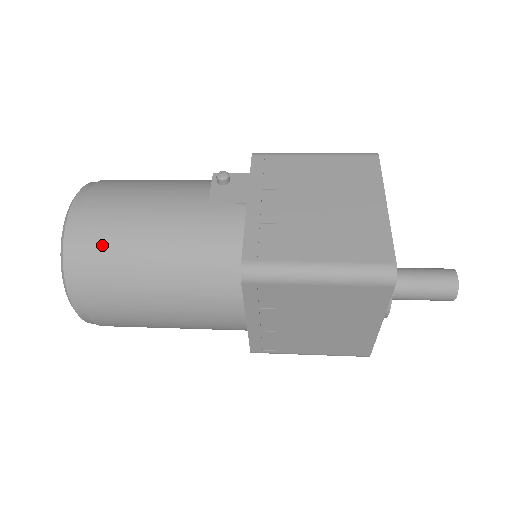
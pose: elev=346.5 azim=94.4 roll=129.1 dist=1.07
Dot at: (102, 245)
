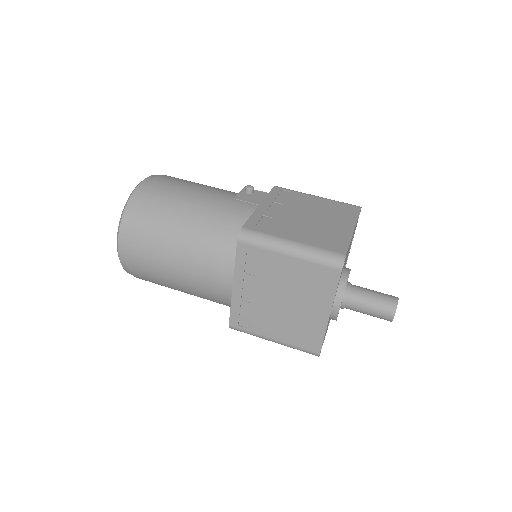
Dot at: (155, 203)
